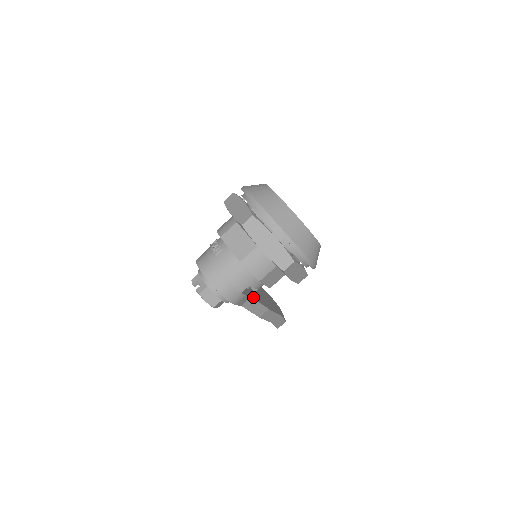
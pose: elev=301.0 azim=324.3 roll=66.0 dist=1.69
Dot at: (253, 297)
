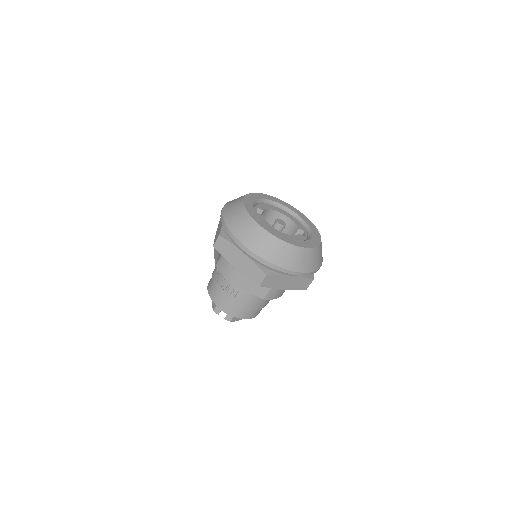
Dot at: occluded
